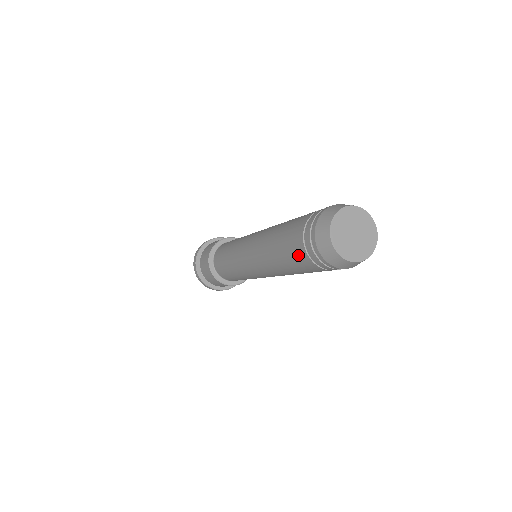
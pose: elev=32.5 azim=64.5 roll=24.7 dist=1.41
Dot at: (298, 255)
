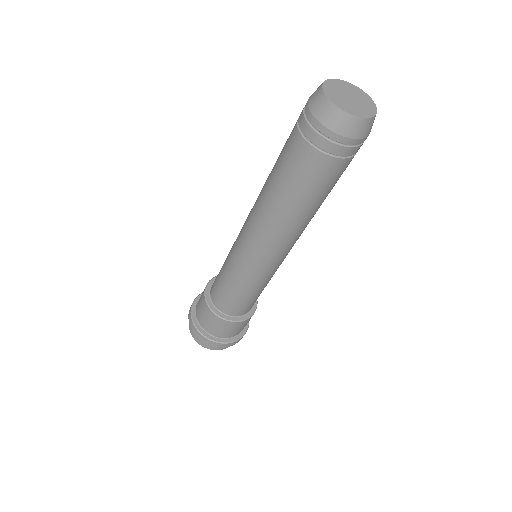
Dot at: (303, 160)
